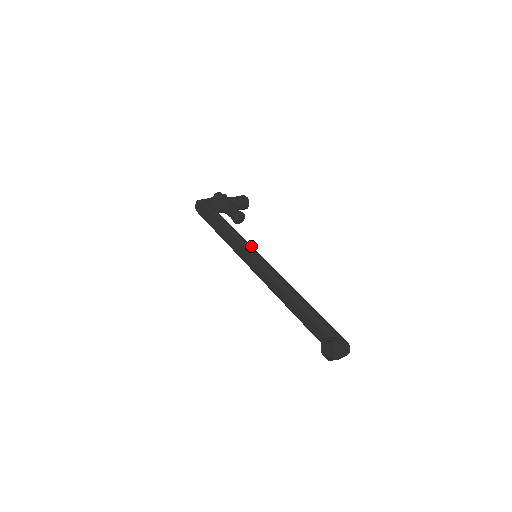
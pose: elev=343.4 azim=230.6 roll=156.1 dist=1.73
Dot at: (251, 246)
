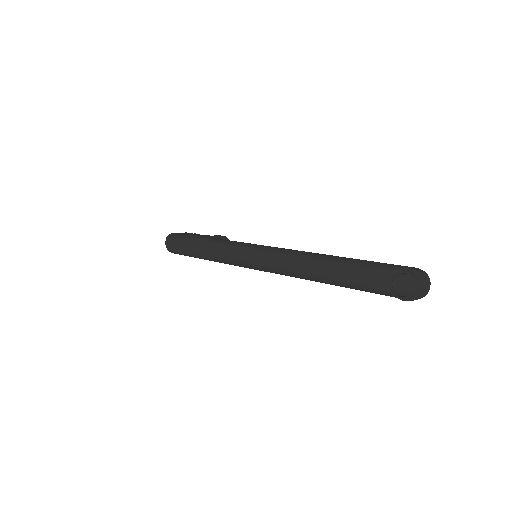
Dot at: (247, 243)
